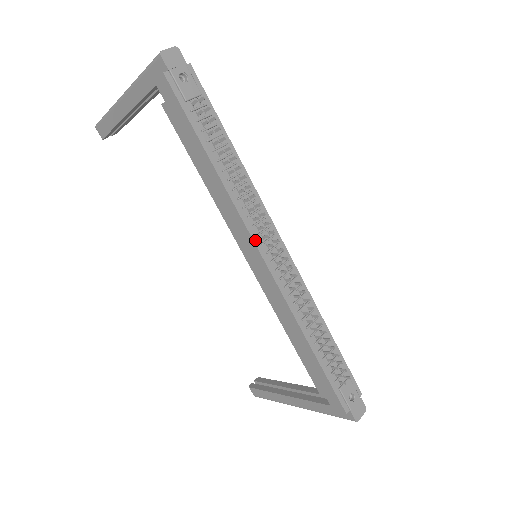
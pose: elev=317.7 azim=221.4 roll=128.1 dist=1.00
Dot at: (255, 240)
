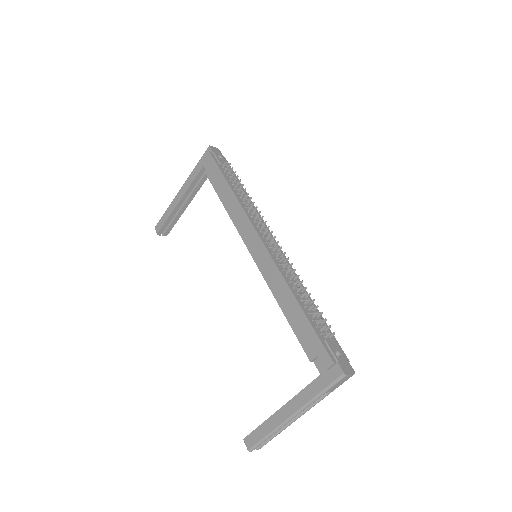
Dot at: (255, 228)
